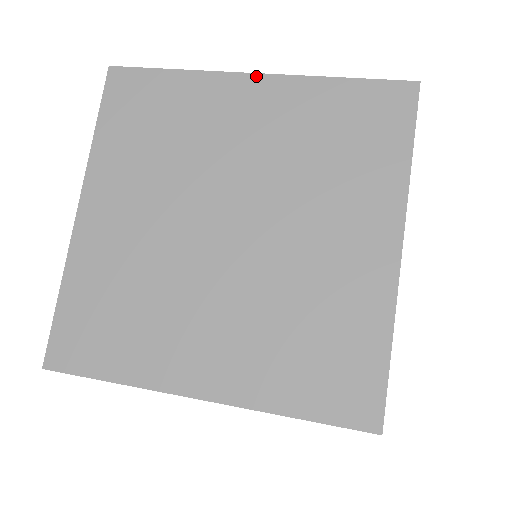
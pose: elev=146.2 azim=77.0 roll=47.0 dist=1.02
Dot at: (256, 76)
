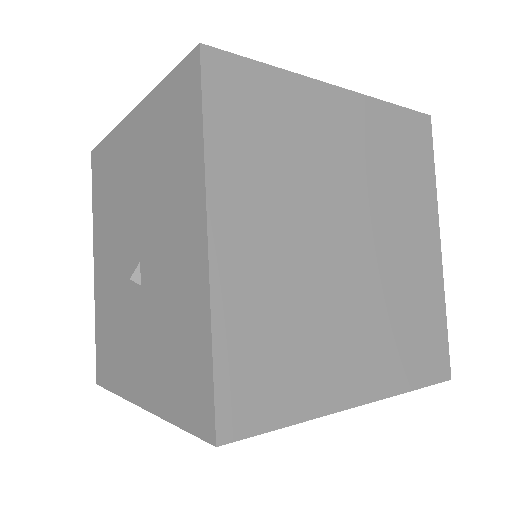
Dot at: (341, 90)
